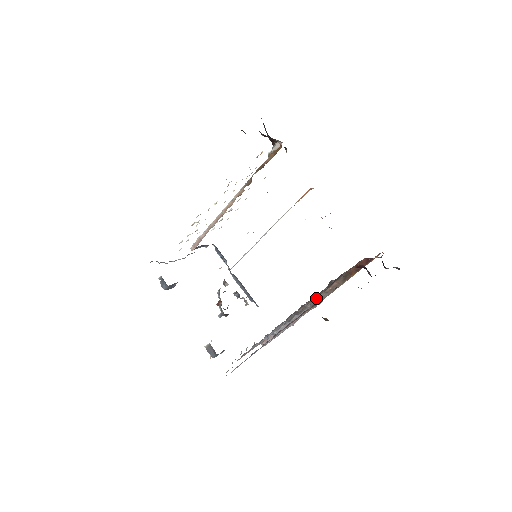
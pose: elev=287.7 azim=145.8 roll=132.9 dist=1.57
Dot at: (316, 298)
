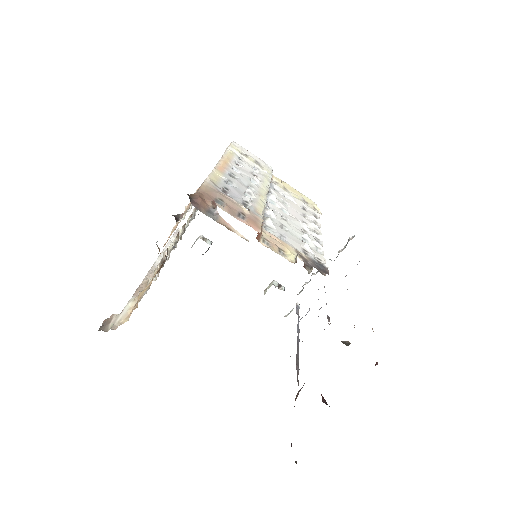
Dot at: occluded
